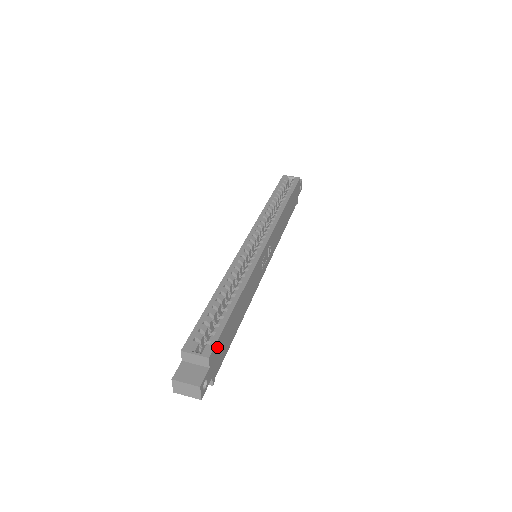
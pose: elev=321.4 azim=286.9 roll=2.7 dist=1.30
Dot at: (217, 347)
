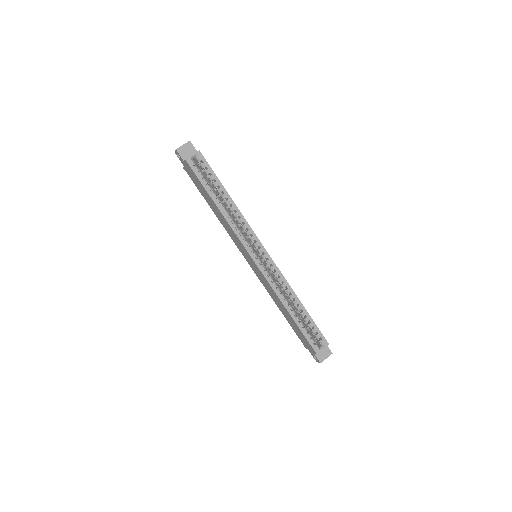
Dot at: (320, 334)
